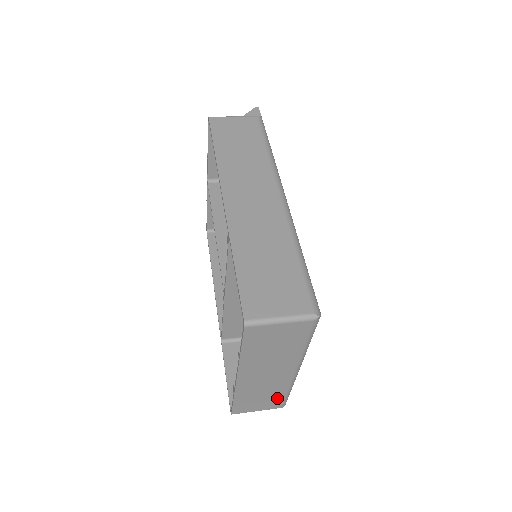
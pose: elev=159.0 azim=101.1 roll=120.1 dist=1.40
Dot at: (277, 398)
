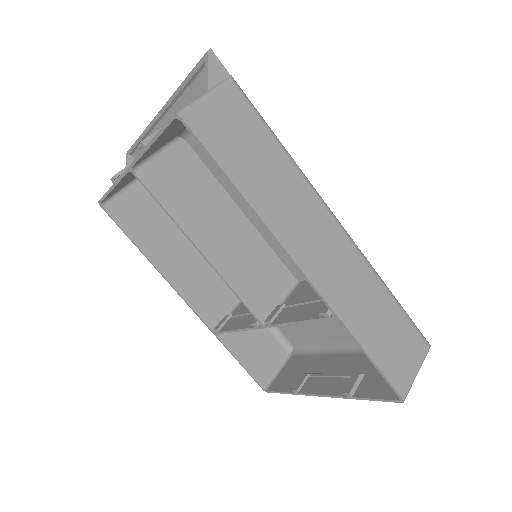
Dot at: (305, 360)
